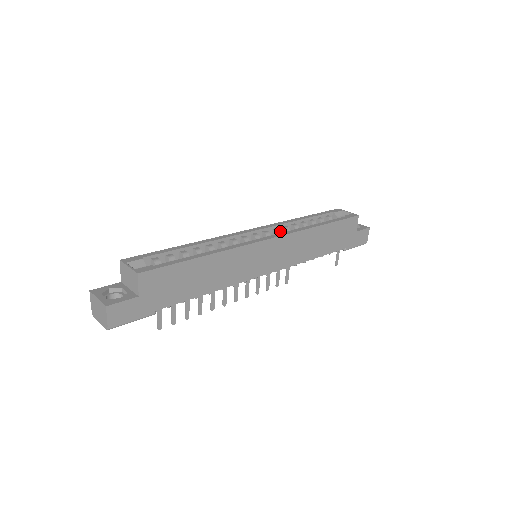
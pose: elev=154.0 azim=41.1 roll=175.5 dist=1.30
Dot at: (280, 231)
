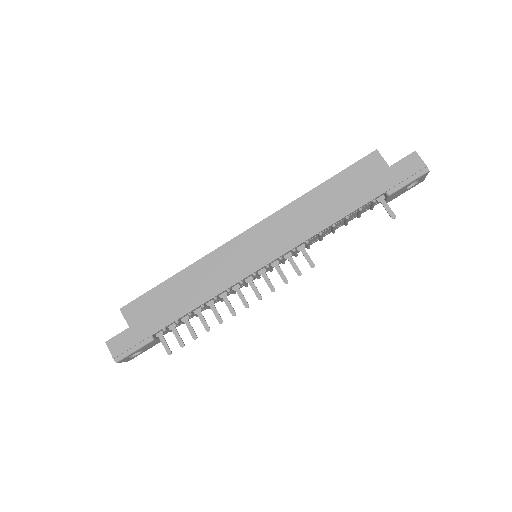
Dot at: occluded
